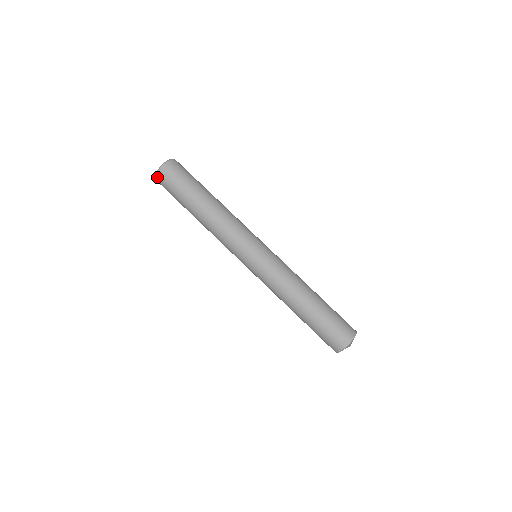
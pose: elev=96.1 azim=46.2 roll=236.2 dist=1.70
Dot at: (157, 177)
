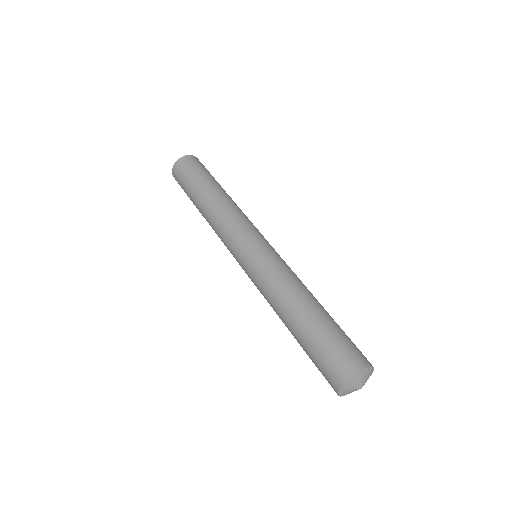
Dot at: (176, 164)
